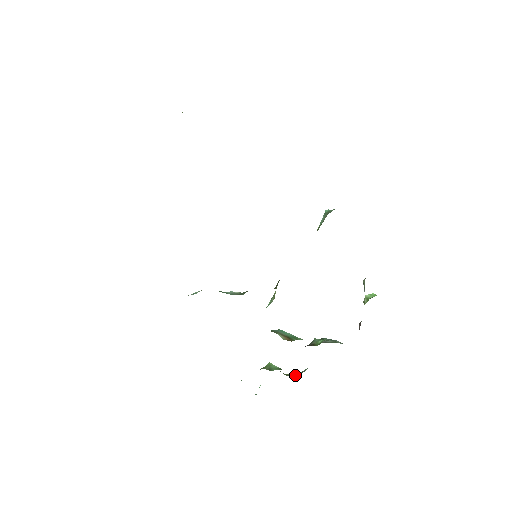
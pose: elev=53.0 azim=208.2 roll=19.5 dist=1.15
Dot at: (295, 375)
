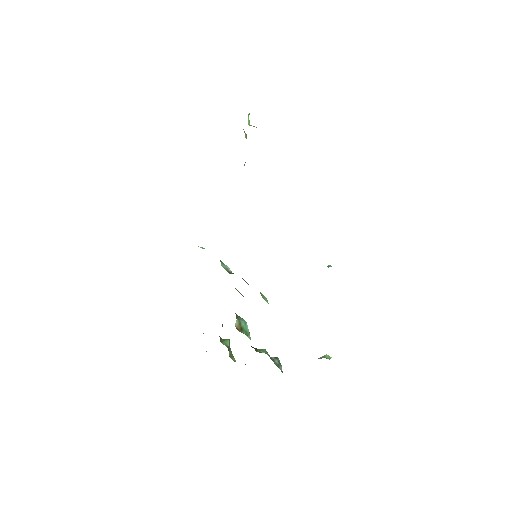
Dot at: occluded
